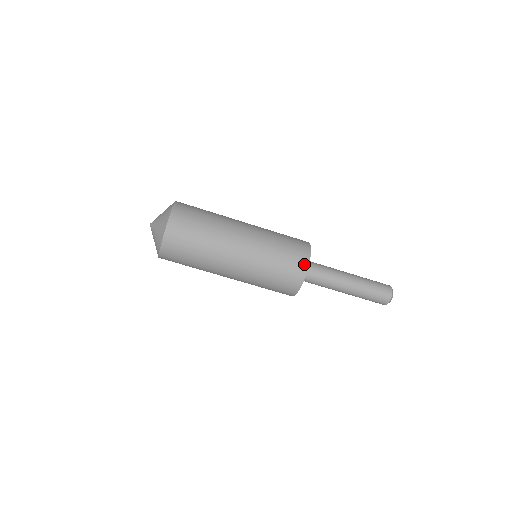
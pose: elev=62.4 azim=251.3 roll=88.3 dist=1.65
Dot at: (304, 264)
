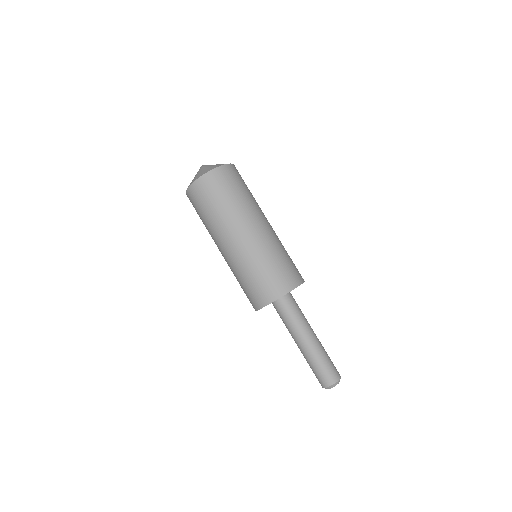
Dot at: (302, 278)
